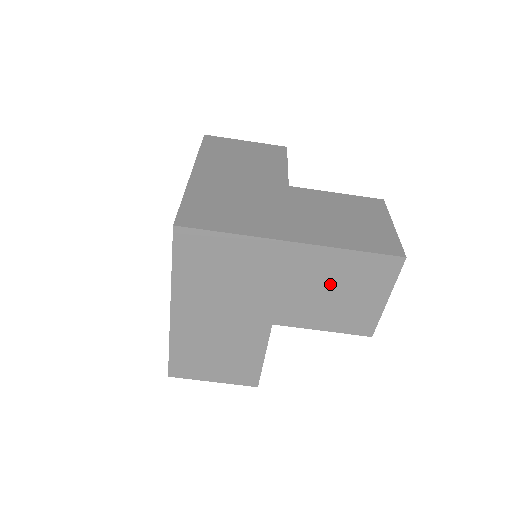
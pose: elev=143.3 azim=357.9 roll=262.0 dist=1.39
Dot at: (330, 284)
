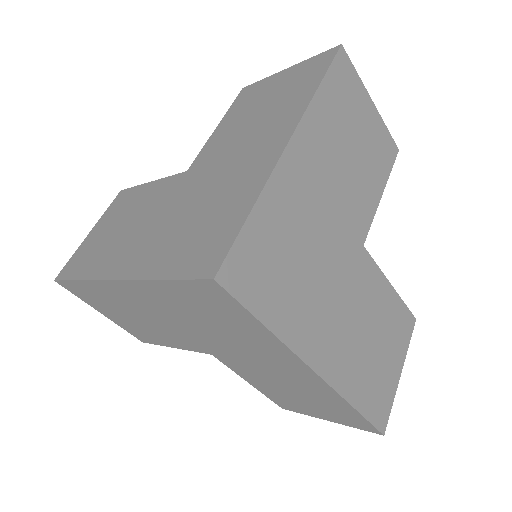
Dot at: (301, 392)
